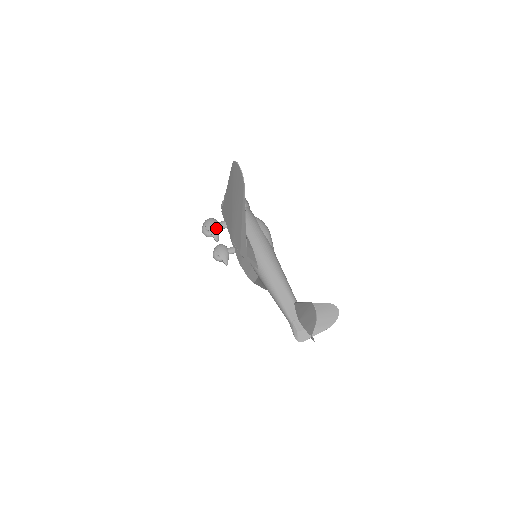
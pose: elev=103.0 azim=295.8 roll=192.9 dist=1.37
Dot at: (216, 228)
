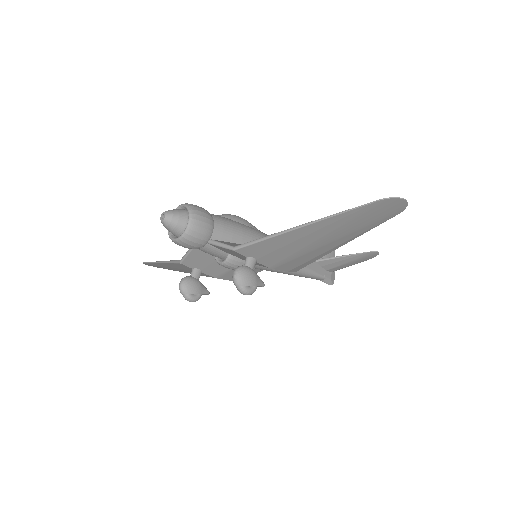
Dot at: (256, 275)
